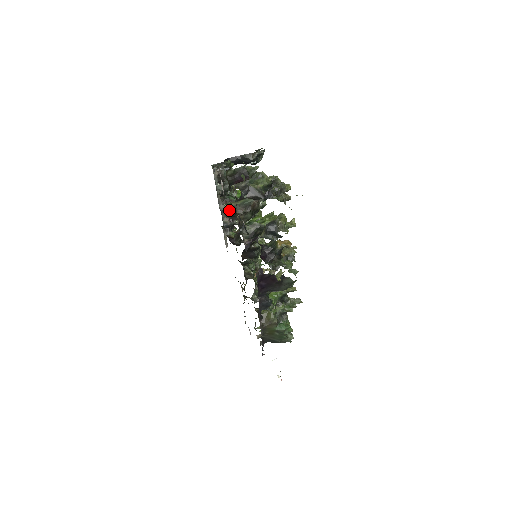
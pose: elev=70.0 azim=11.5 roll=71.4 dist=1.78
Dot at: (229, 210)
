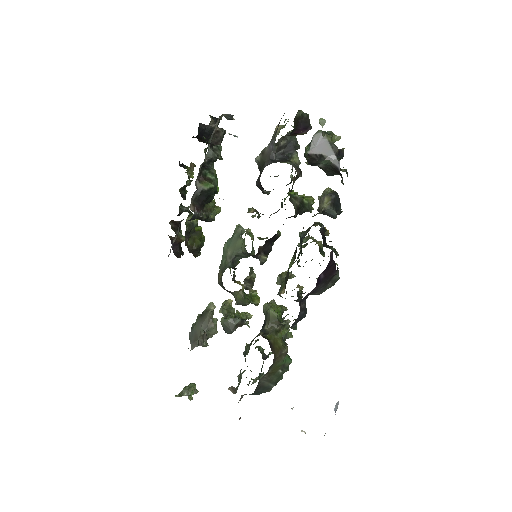
Dot at: (204, 192)
